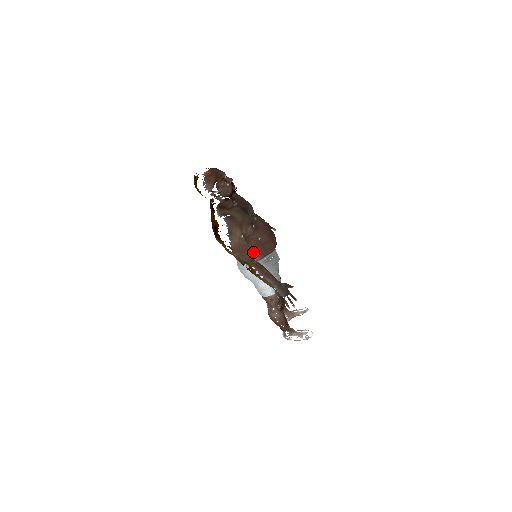
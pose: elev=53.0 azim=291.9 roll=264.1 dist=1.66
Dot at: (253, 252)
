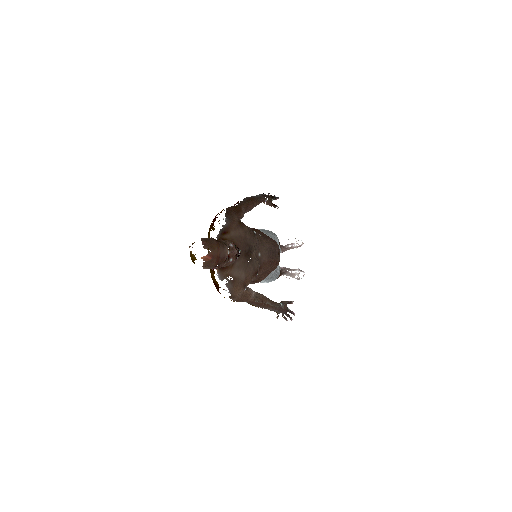
Dot at: (255, 281)
